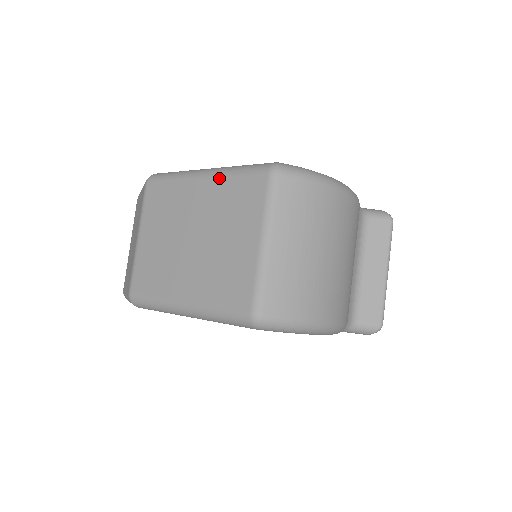
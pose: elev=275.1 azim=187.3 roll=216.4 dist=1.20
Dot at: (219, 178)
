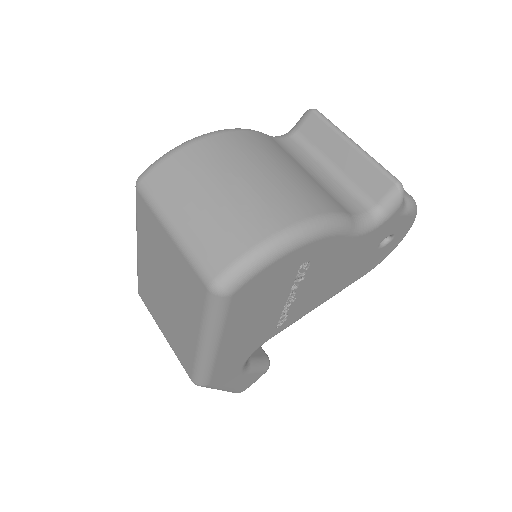
Dot at: (138, 234)
